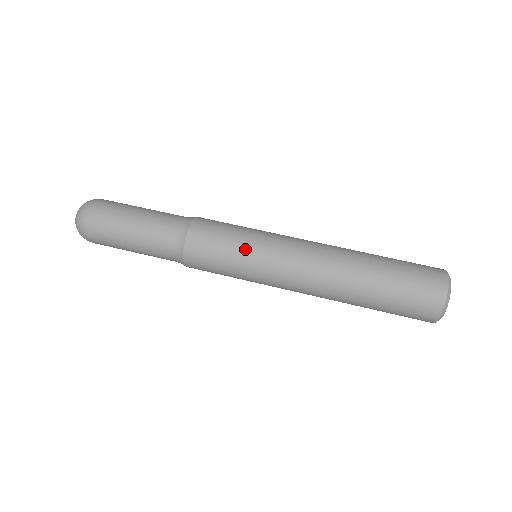
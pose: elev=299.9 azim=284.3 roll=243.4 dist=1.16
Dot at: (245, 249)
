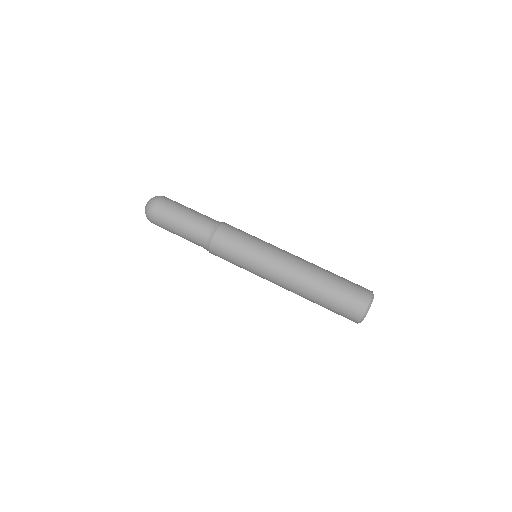
Dot at: (244, 264)
